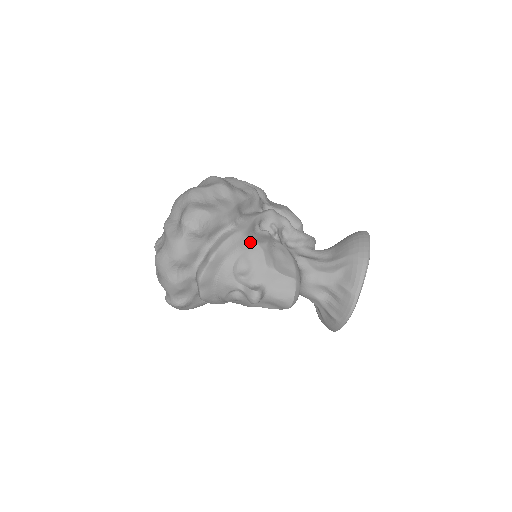
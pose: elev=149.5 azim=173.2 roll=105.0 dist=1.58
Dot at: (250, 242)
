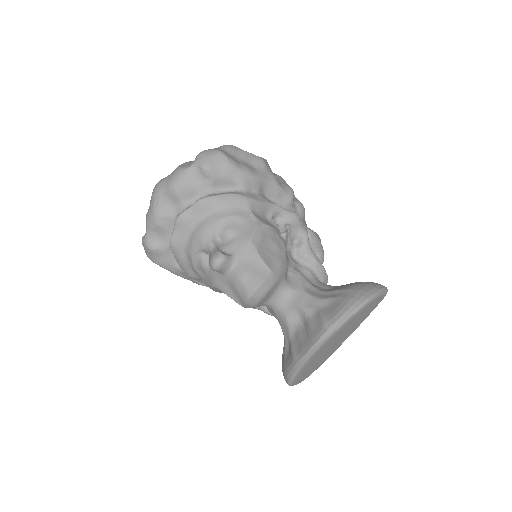
Dot at: (250, 213)
